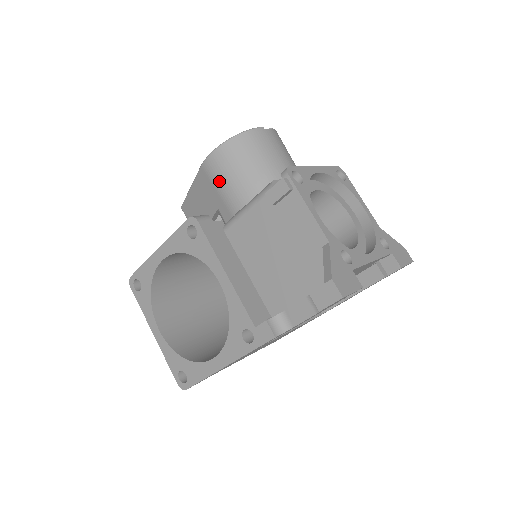
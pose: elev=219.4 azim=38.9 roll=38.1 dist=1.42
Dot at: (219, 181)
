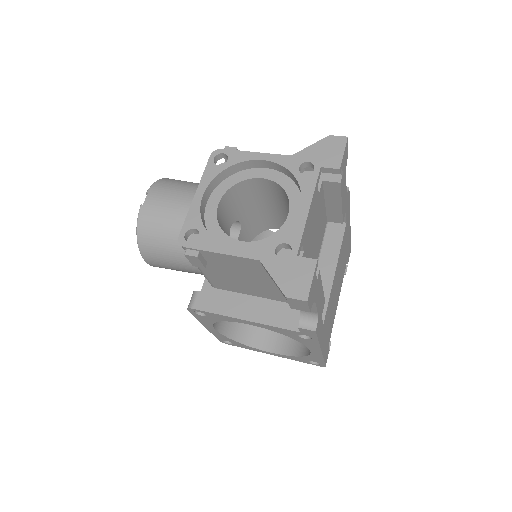
Dot at: (170, 267)
